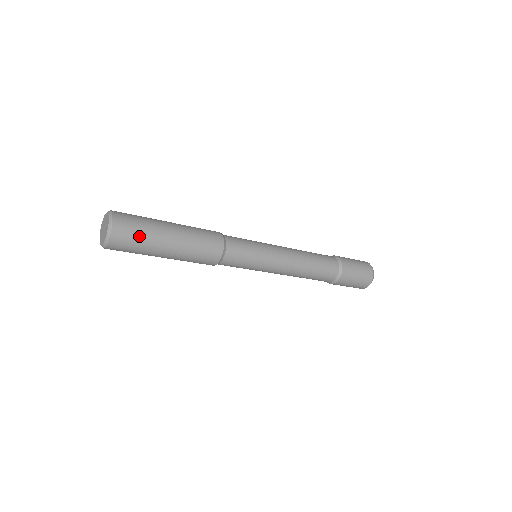
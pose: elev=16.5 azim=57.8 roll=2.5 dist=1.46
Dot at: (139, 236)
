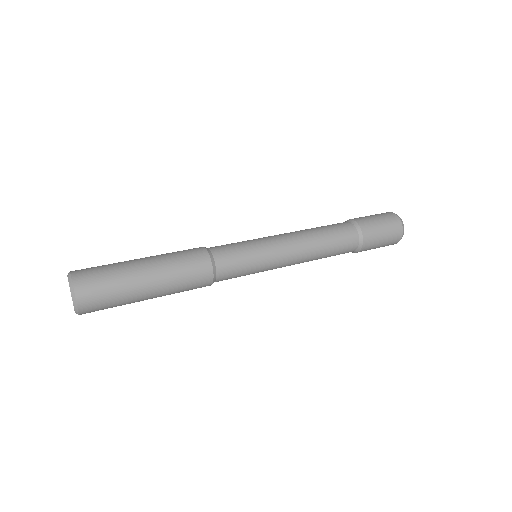
Dot at: (109, 289)
